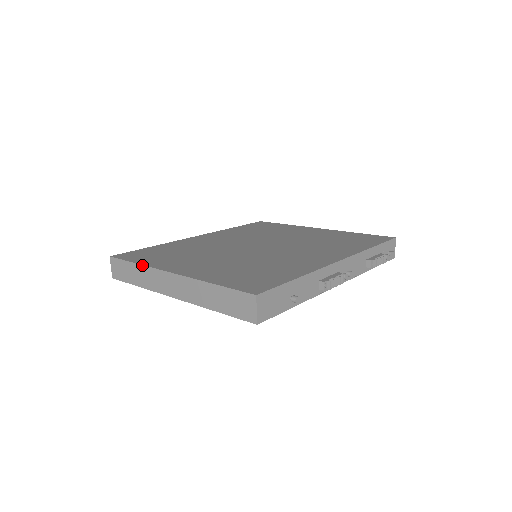
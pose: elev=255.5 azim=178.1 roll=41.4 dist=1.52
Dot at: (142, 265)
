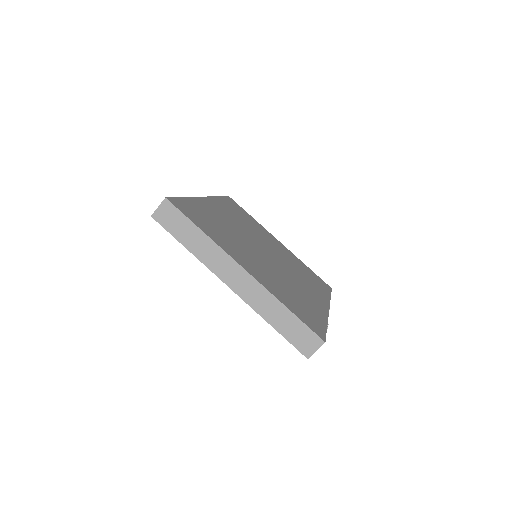
Dot at: (210, 238)
